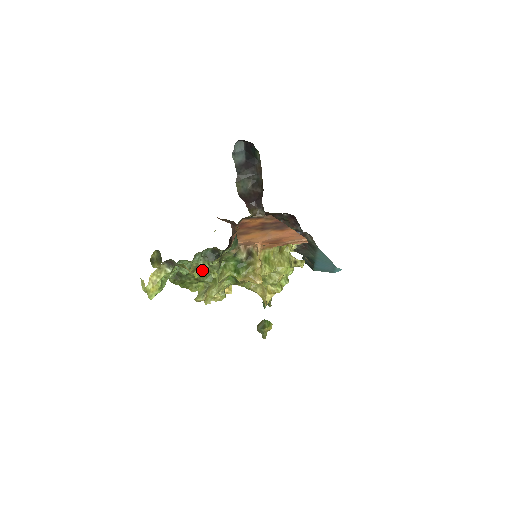
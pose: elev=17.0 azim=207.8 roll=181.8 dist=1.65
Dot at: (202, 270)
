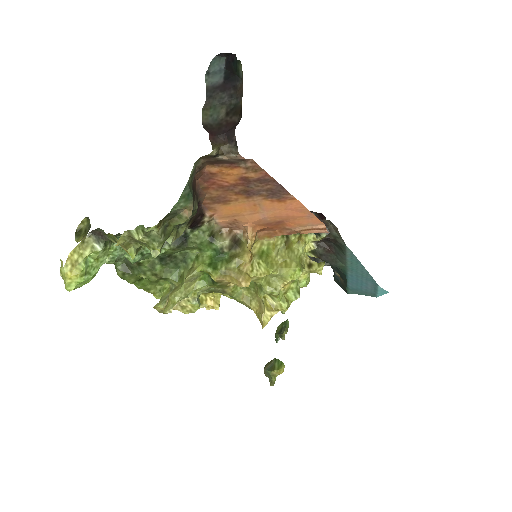
Dot at: (163, 261)
